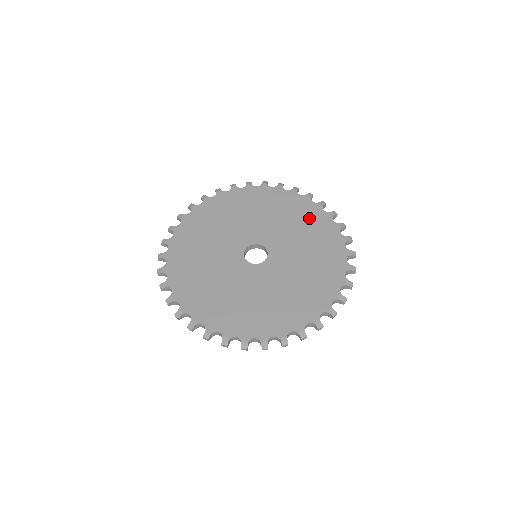
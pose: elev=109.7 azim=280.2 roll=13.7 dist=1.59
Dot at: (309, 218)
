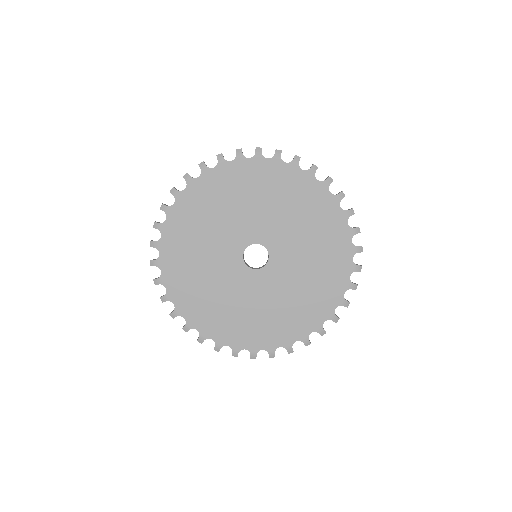
Dot at: (321, 216)
